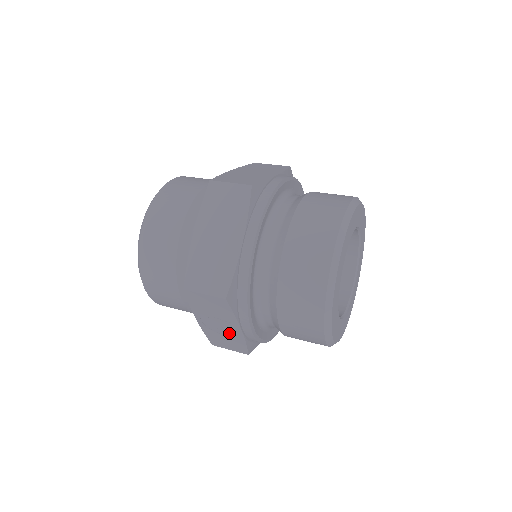
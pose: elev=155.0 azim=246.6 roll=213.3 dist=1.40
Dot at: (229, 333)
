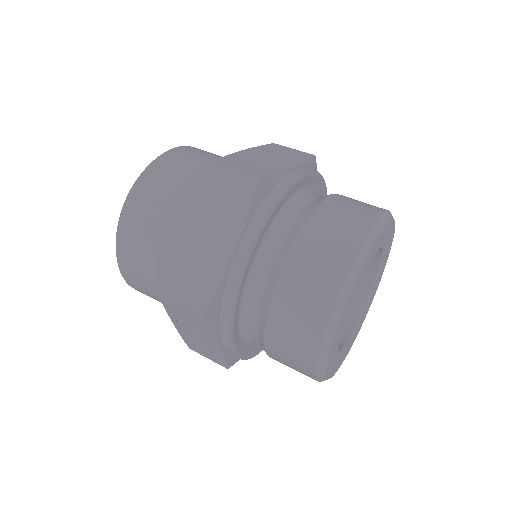
Dot at: (207, 344)
